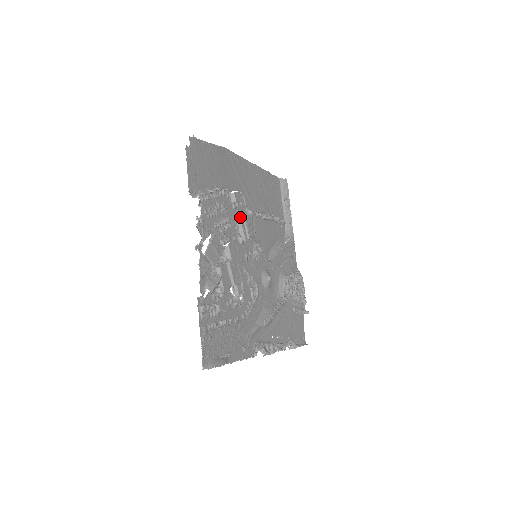
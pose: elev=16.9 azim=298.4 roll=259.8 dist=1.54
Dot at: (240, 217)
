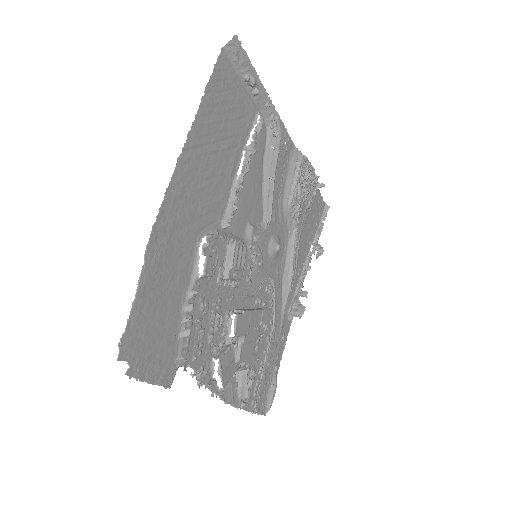
Dot at: (221, 265)
